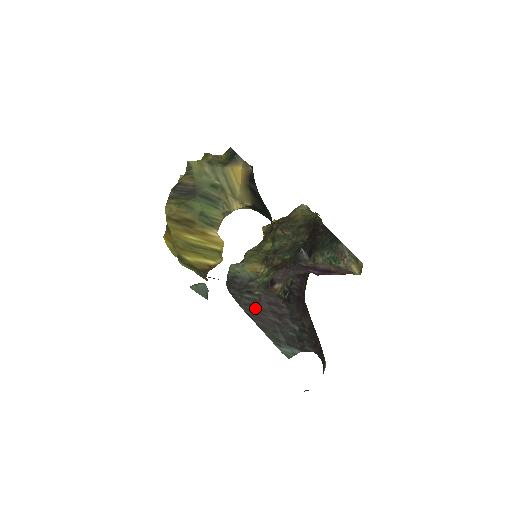
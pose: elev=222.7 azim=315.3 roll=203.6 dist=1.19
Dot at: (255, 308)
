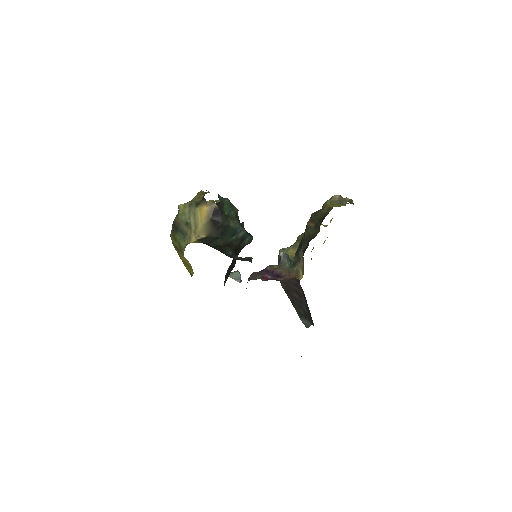
Dot at: (287, 287)
